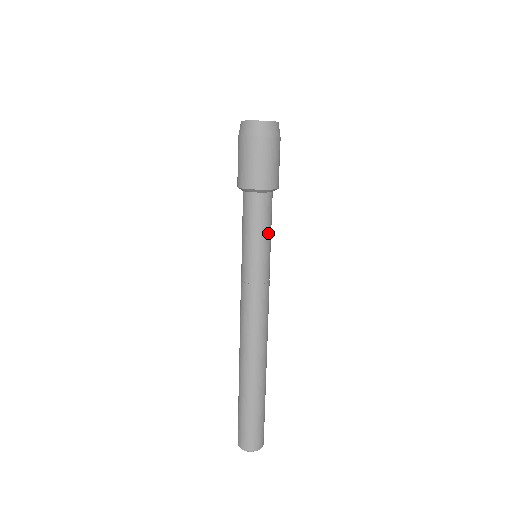
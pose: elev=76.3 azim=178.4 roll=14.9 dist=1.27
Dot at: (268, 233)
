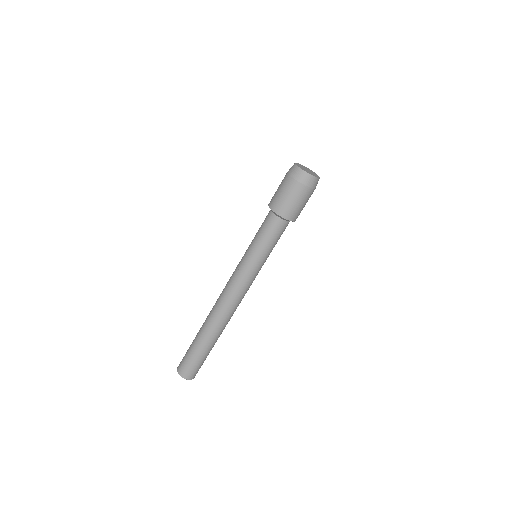
Dot at: (269, 246)
